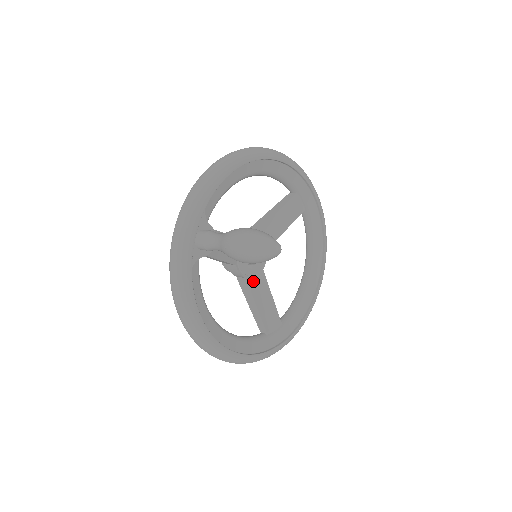
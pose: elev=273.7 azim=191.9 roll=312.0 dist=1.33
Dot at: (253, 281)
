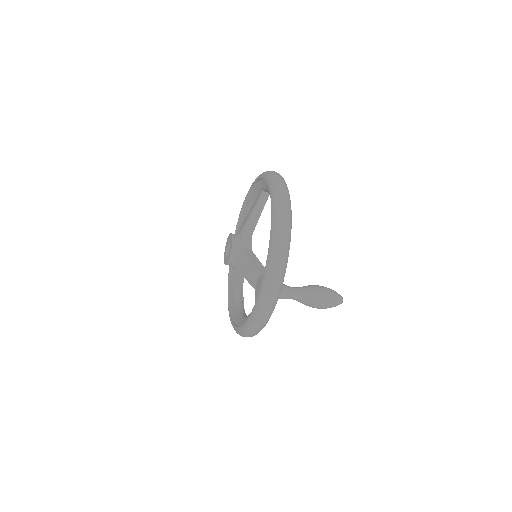
Dot at: occluded
